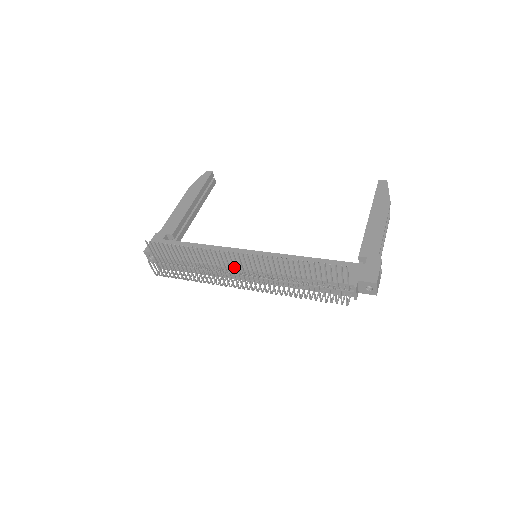
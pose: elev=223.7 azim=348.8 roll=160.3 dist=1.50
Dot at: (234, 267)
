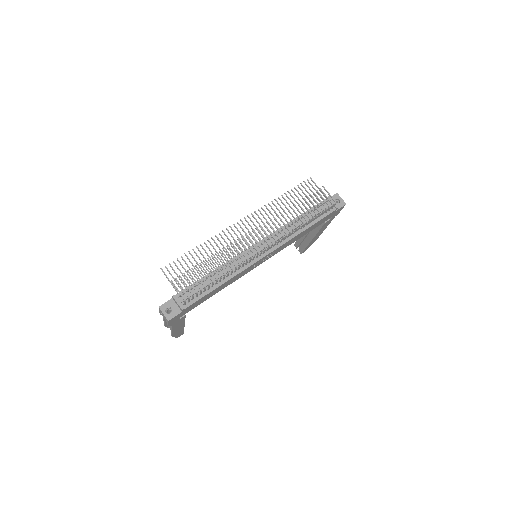
Dot at: occluded
